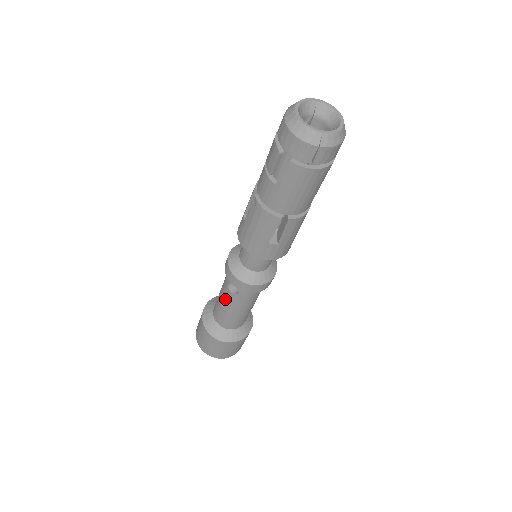
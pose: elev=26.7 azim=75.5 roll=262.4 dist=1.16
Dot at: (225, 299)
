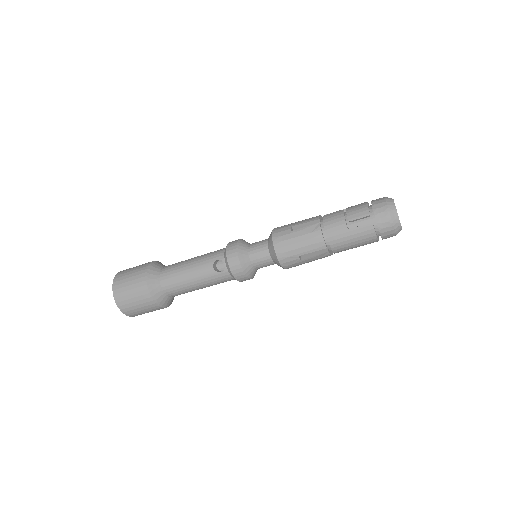
Dot at: (198, 269)
